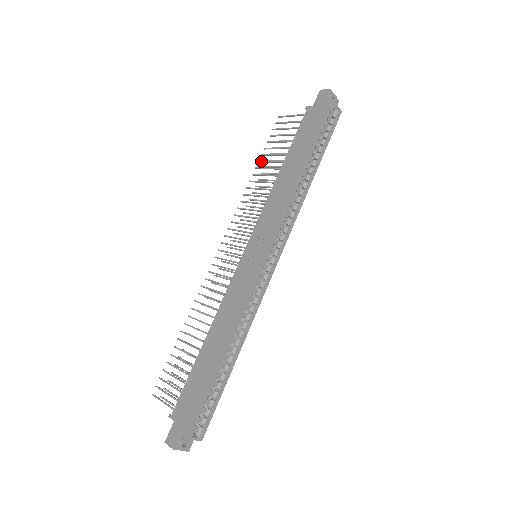
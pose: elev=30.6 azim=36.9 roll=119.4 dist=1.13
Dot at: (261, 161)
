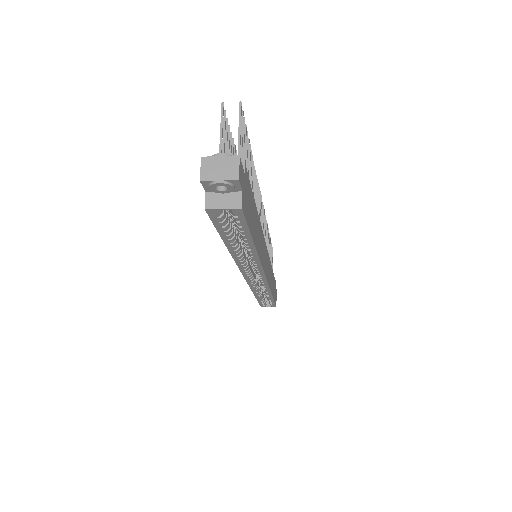
Dot at: occluded
